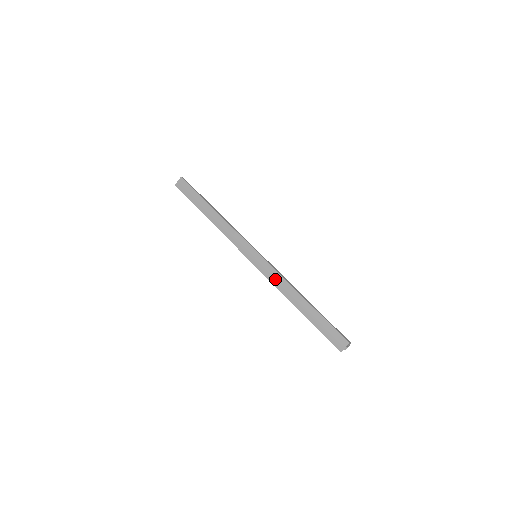
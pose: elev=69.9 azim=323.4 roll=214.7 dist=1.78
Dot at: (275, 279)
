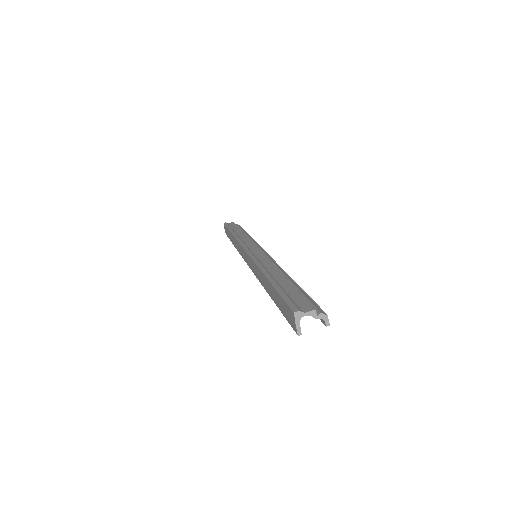
Dot at: (256, 272)
